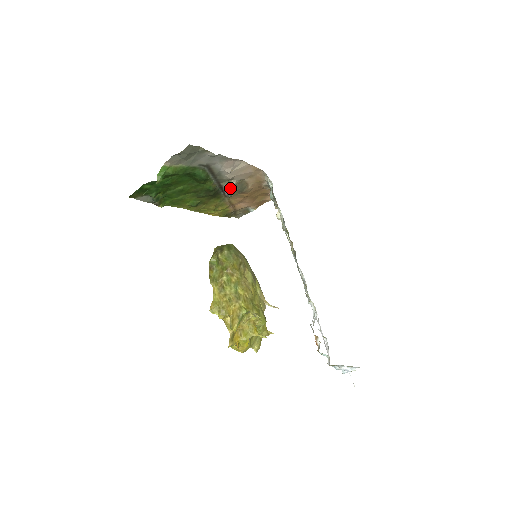
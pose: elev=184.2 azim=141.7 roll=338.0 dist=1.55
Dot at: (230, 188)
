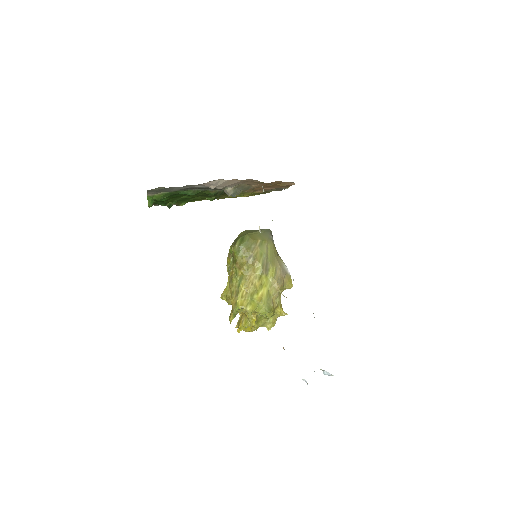
Dot at: (228, 193)
